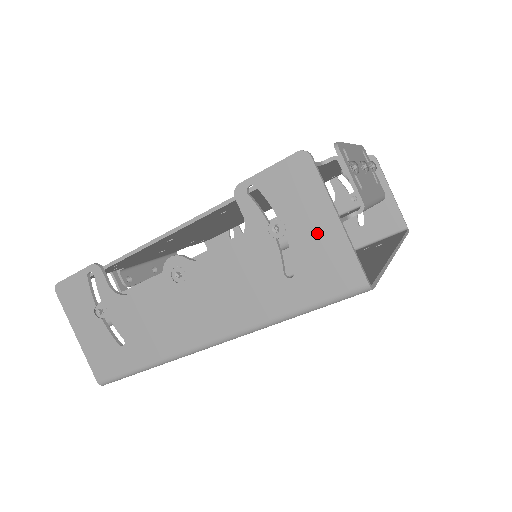
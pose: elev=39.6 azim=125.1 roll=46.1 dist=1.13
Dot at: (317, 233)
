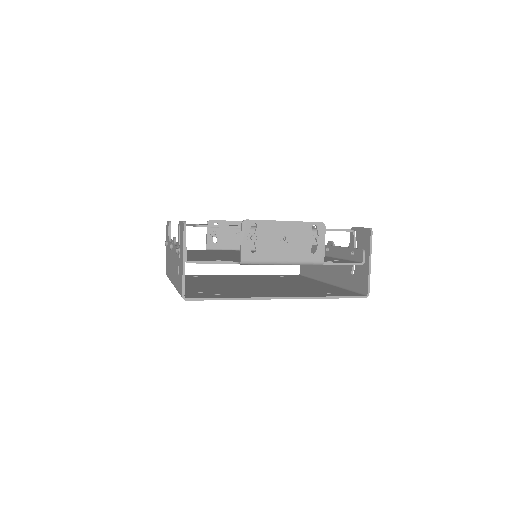
Dot at: (181, 262)
